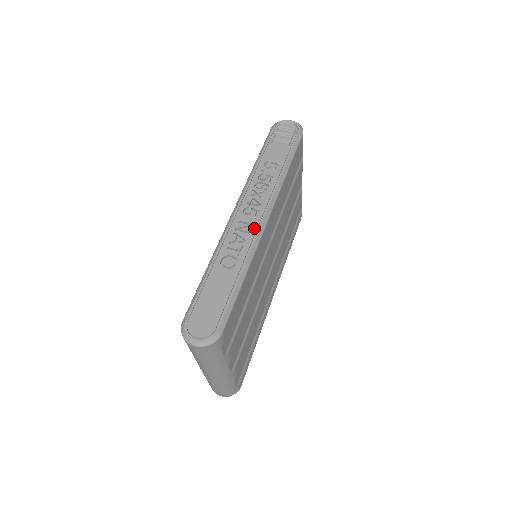
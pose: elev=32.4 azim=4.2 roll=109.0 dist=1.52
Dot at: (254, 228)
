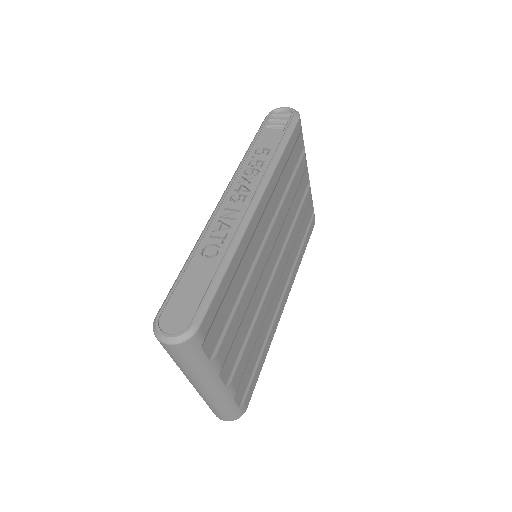
Dot at: (241, 214)
